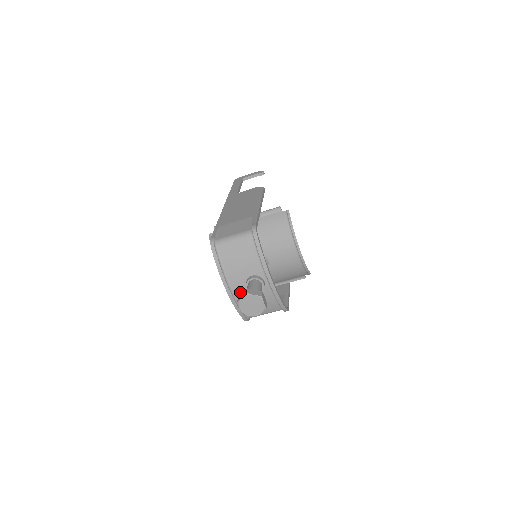
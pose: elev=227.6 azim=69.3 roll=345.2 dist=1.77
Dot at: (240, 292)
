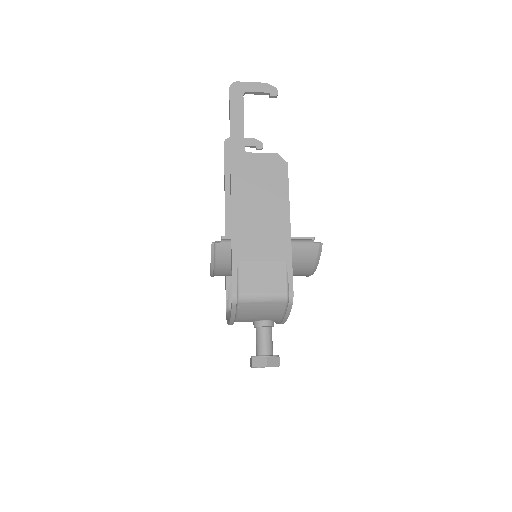
Dot at: occluded
